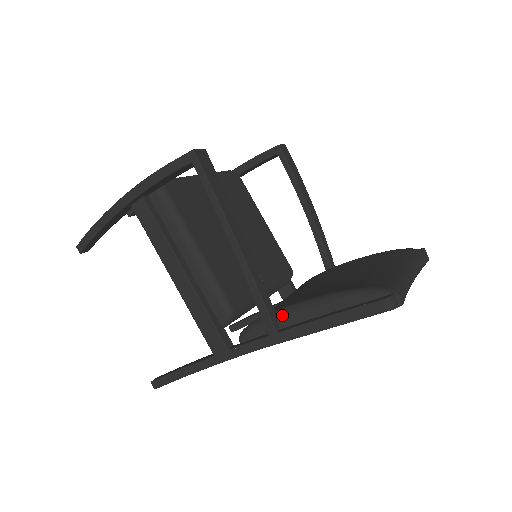
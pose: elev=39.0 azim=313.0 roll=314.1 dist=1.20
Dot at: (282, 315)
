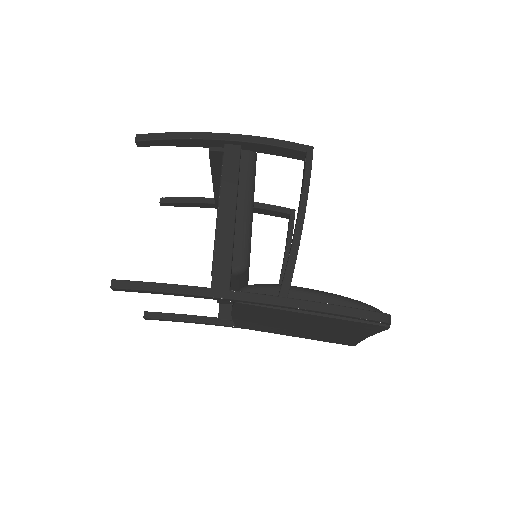
Dot at: (296, 289)
